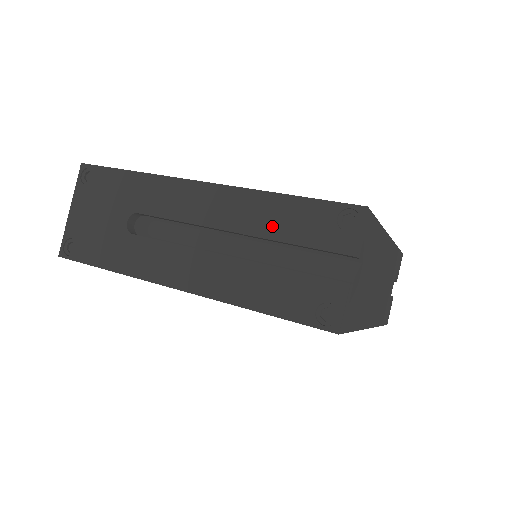
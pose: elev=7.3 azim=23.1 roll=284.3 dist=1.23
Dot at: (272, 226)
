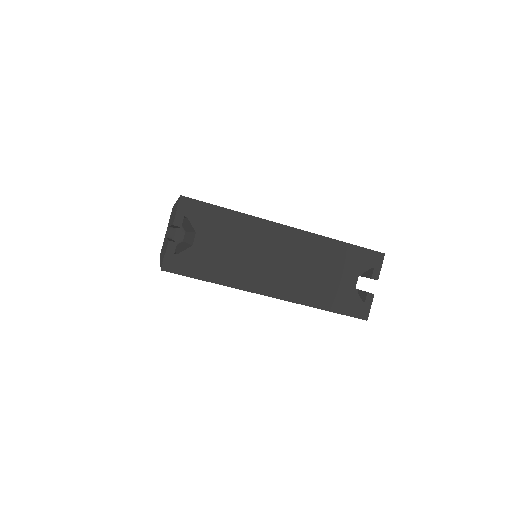
Dot at: occluded
